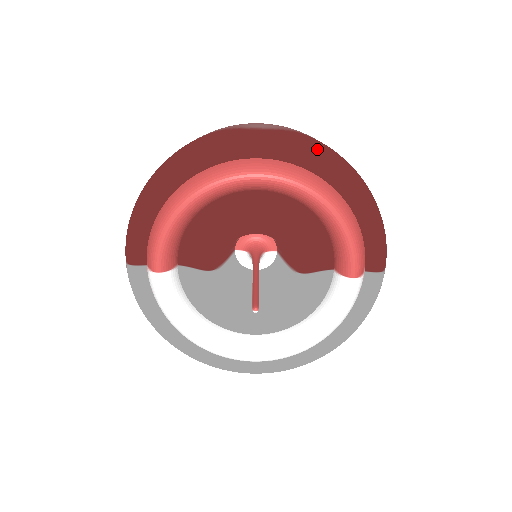
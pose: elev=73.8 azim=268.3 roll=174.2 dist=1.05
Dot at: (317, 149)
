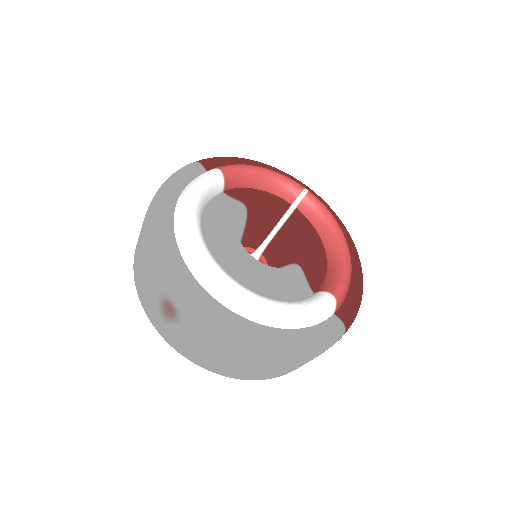
Dot at: occluded
